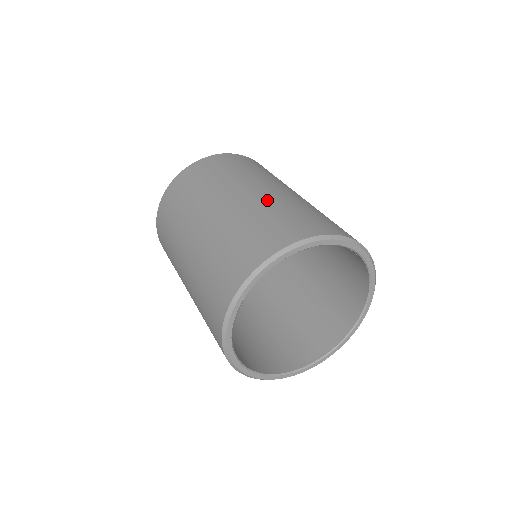
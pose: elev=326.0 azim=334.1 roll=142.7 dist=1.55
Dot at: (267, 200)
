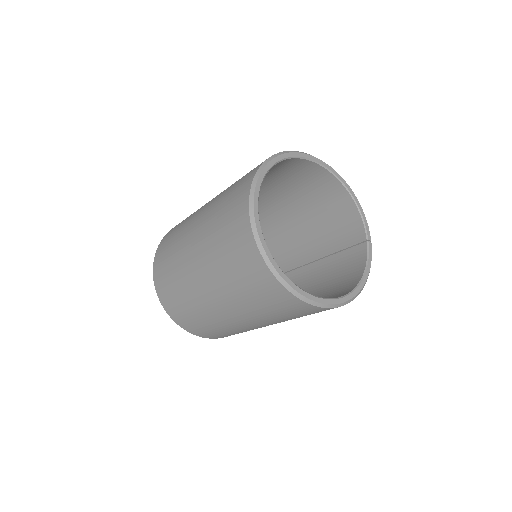
Dot at: occluded
